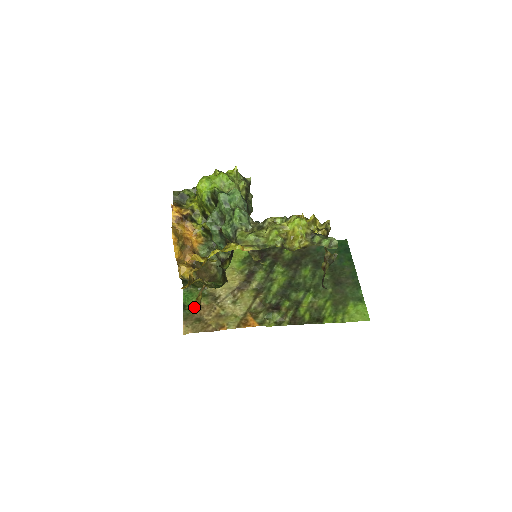
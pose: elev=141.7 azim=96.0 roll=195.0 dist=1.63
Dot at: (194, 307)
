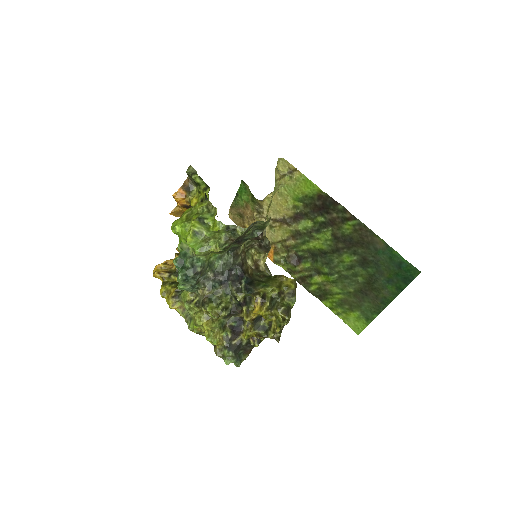
Dot at: occluded
